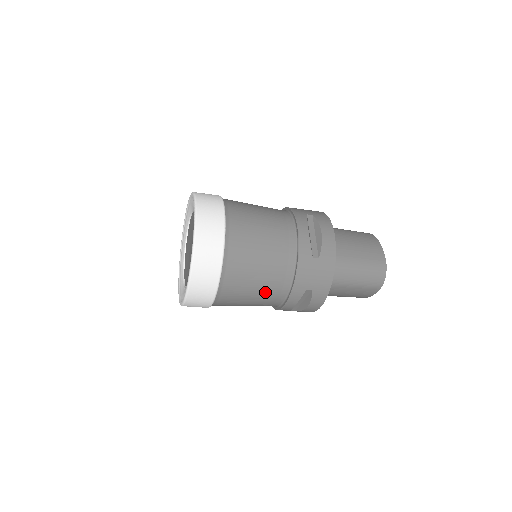
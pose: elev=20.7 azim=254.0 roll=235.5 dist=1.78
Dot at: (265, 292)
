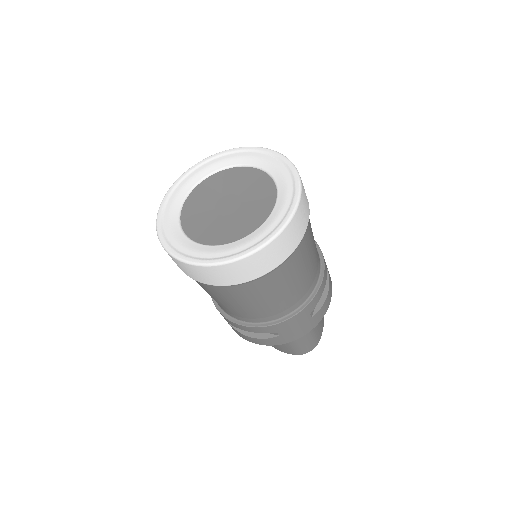
Dot at: (252, 310)
